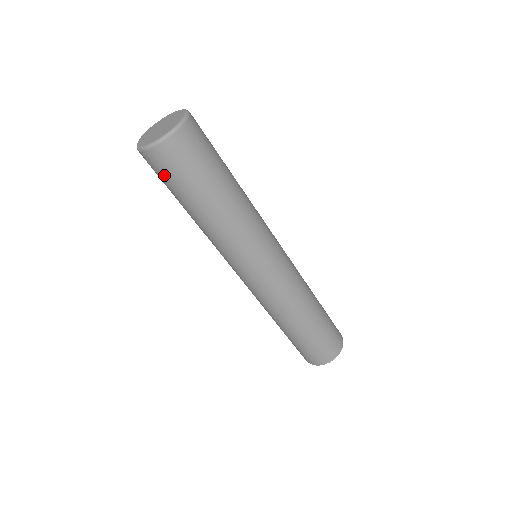
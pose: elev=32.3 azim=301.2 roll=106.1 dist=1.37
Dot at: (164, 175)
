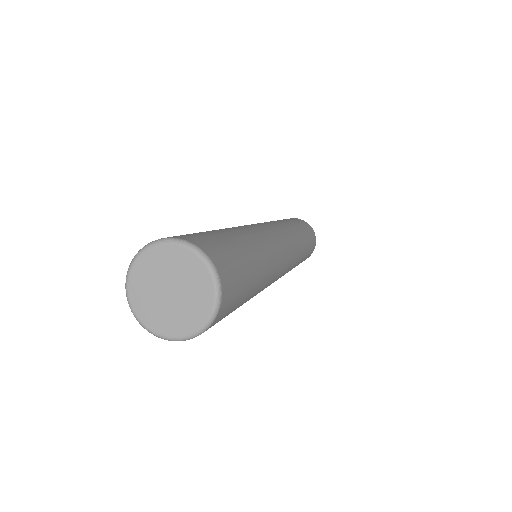
Dot at: occluded
